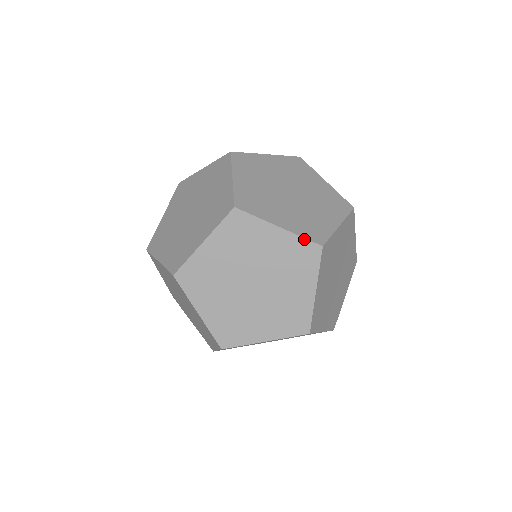
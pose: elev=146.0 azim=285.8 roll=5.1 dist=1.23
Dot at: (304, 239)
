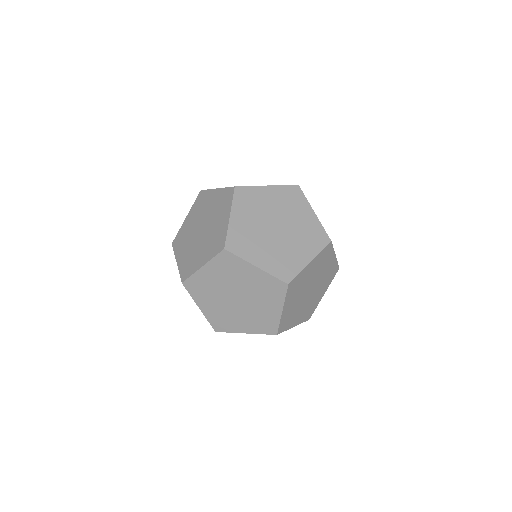
Dot at: (275, 278)
